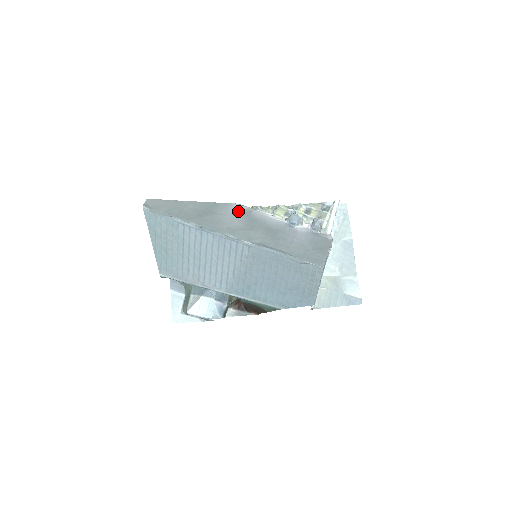
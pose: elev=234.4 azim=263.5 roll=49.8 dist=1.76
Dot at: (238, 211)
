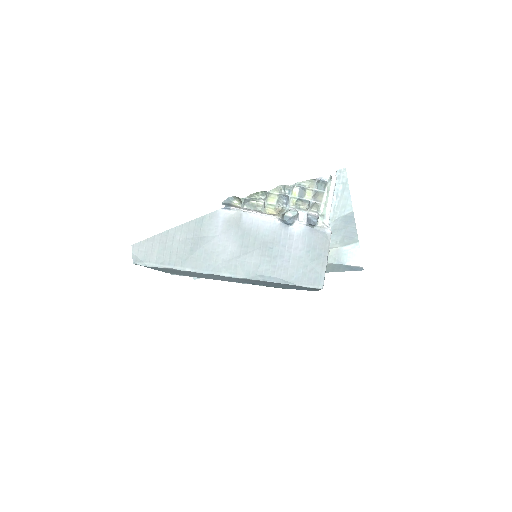
Dot at: (227, 223)
